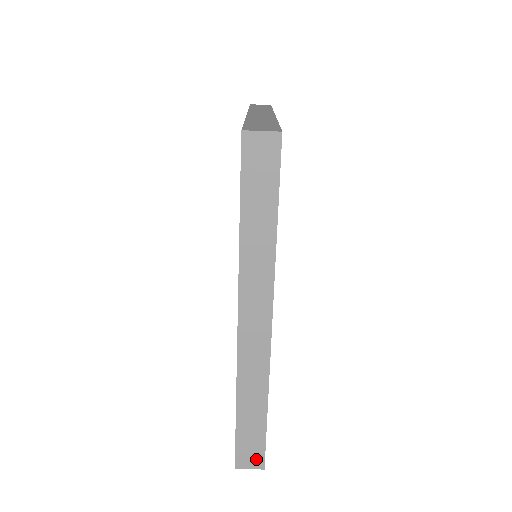
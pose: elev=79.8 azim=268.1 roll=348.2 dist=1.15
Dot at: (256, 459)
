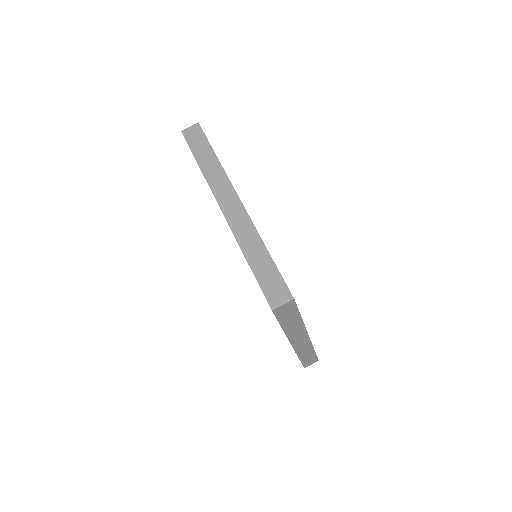
Dot at: (283, 293)
